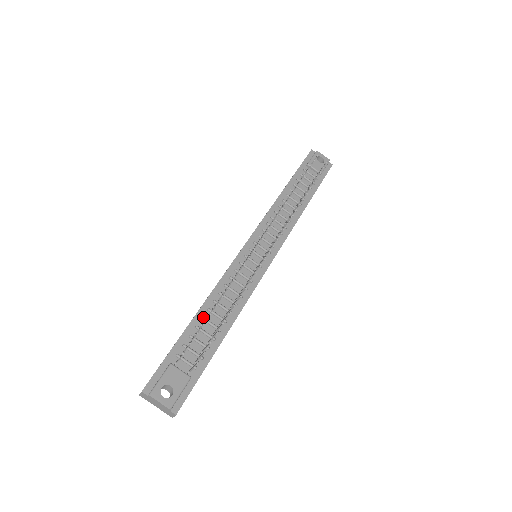
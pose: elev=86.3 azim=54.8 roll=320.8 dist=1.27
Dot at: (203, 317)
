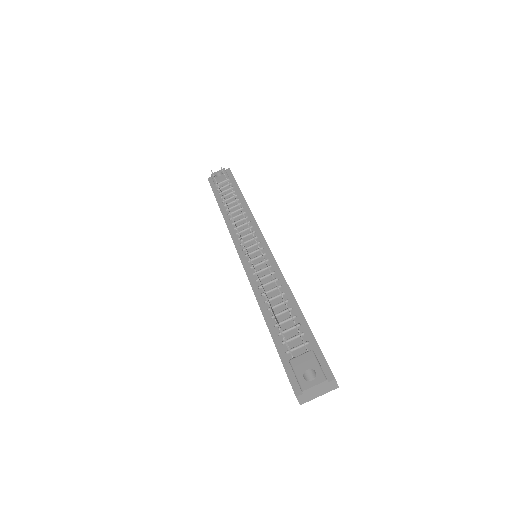
Dot at: (271, 316)
